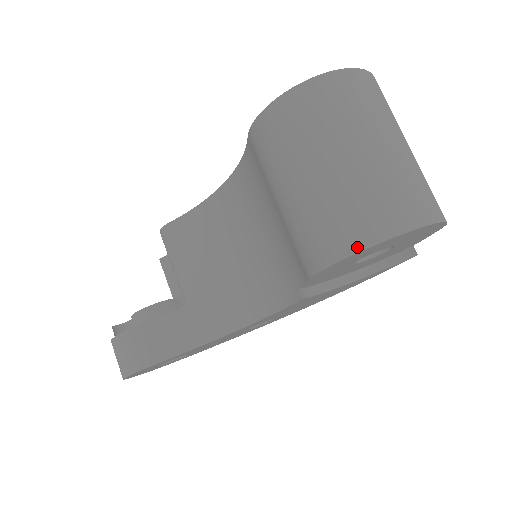
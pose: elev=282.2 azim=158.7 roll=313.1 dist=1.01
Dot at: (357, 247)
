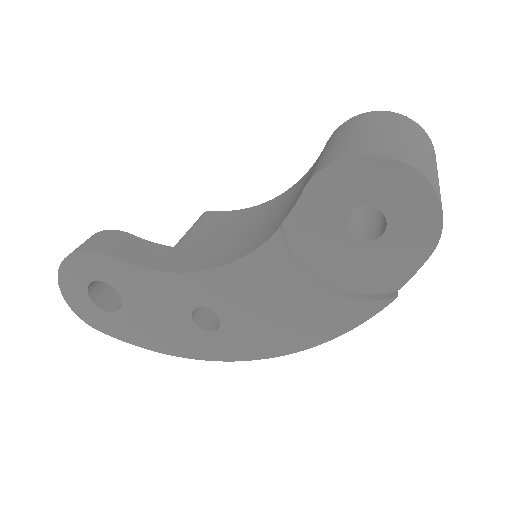
Dot at: (364, 153)
